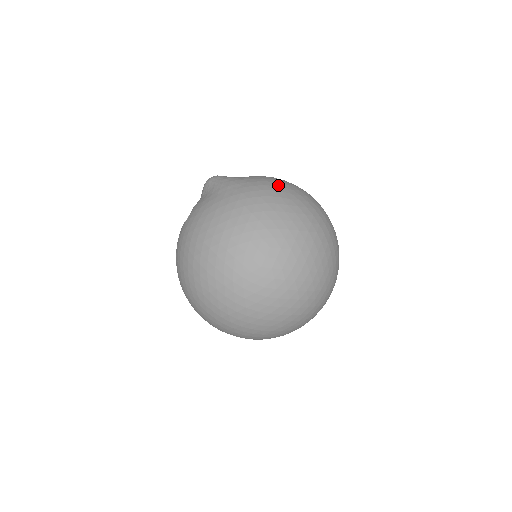
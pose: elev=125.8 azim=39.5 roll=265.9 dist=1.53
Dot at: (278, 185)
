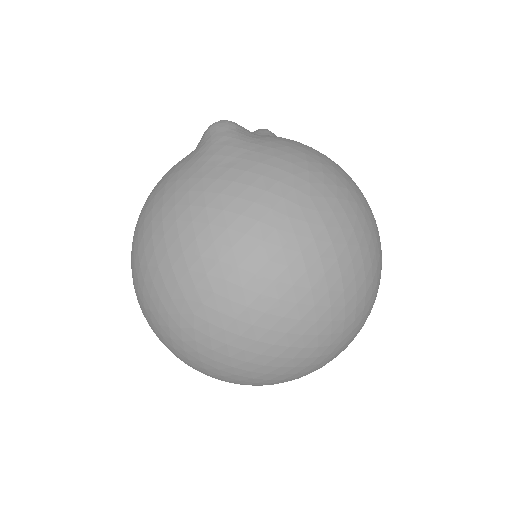
Dot at: (287, 180)
